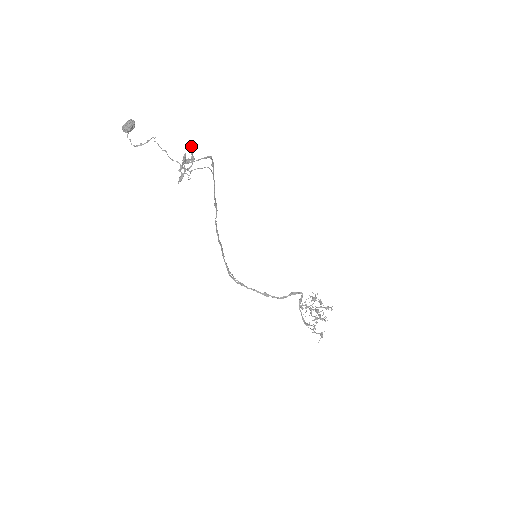
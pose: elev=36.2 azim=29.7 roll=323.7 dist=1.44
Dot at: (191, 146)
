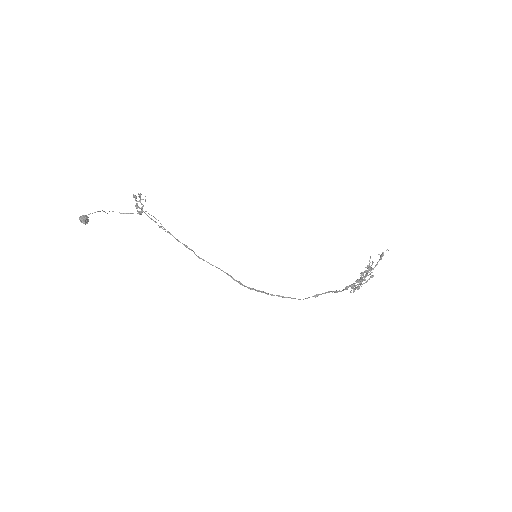
Dot at: (135, 206)
